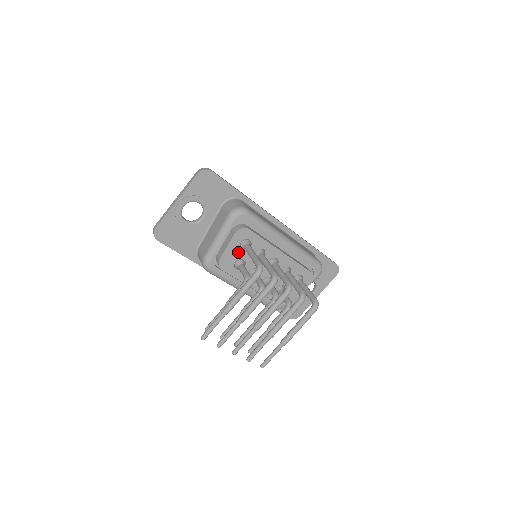
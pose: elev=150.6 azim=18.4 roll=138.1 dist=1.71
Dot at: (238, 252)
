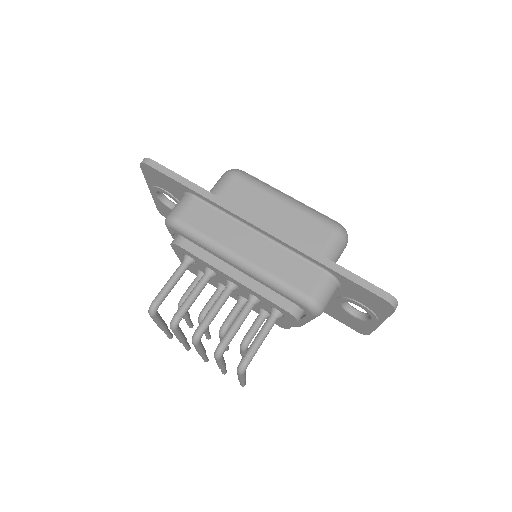
Dot at: occluded
